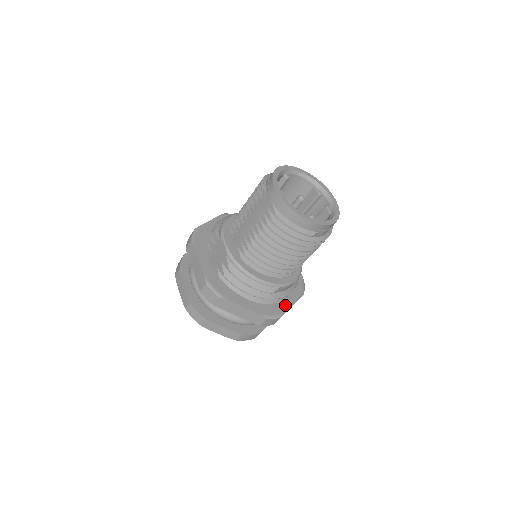
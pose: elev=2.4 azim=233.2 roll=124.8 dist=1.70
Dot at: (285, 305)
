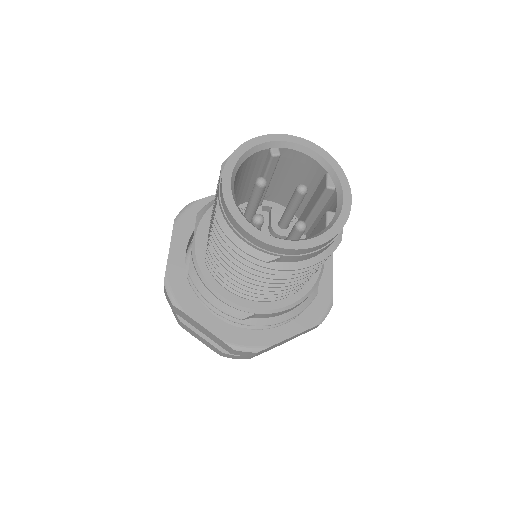
Dot at: (275, 335)
